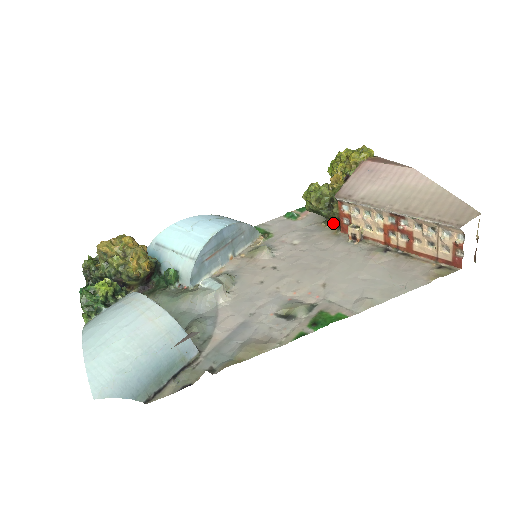
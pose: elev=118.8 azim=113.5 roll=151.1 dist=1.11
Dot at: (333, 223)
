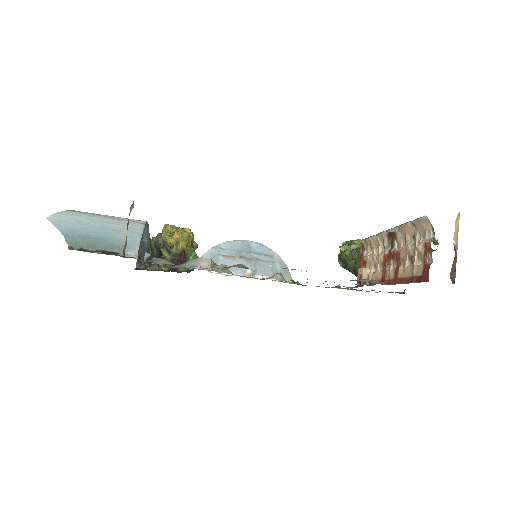
Dot at: occluded
